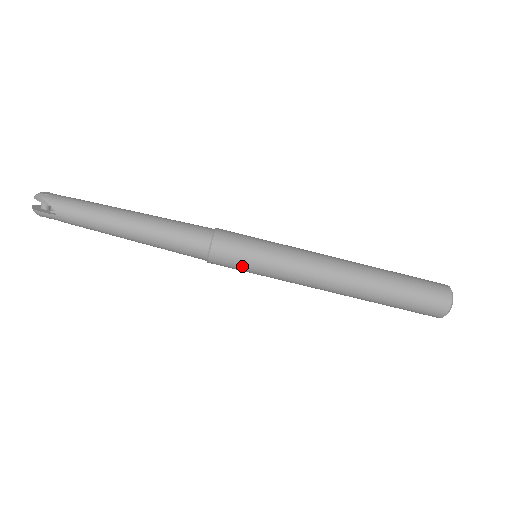
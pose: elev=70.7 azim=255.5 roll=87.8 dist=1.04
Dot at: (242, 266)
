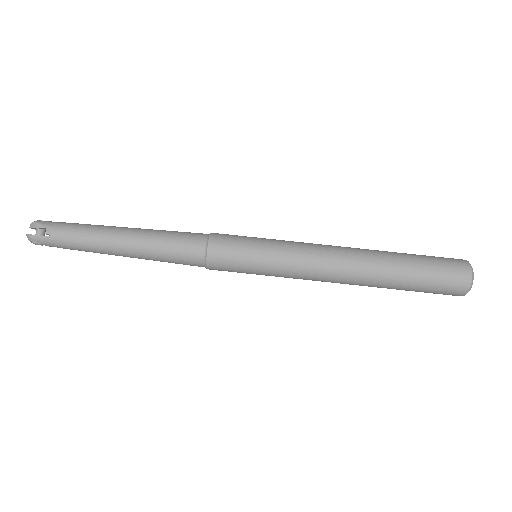
Dot at: (242, 261)
